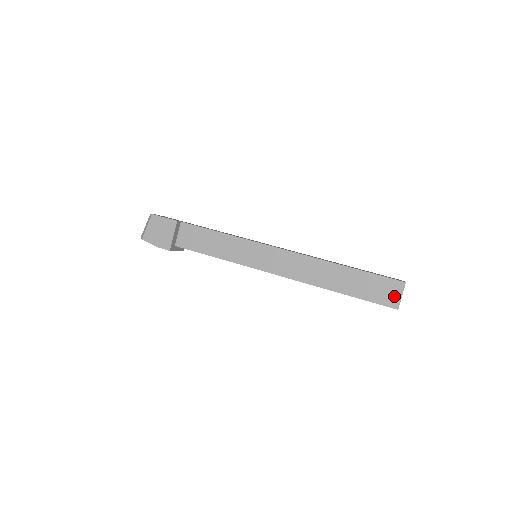
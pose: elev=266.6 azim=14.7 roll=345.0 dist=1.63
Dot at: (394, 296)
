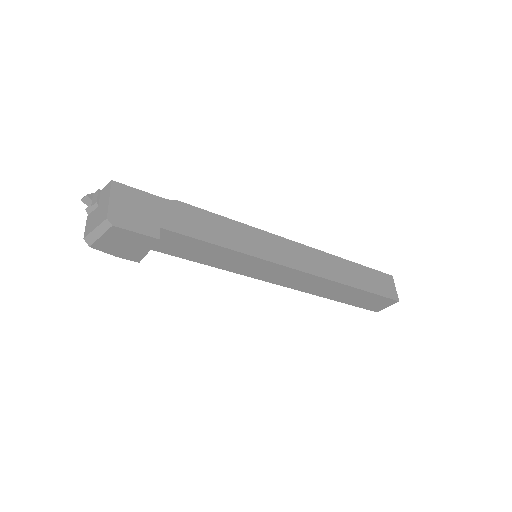
Dot at: (381, 307)
